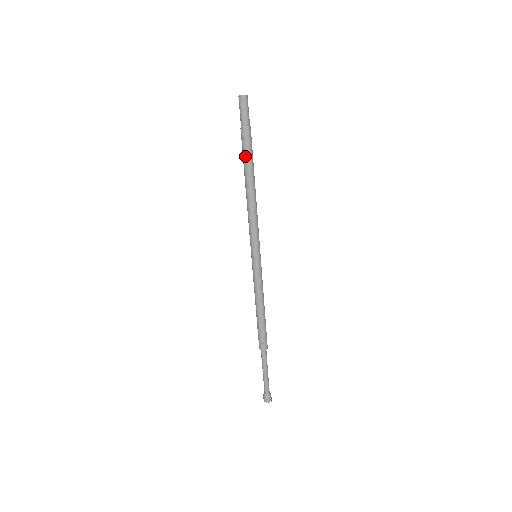
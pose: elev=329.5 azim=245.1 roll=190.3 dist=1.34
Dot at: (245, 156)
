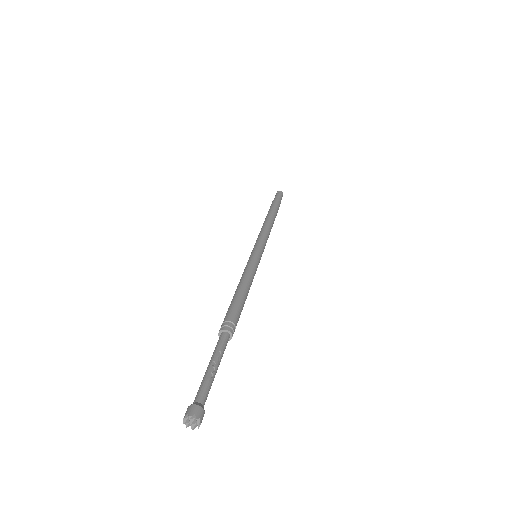
Dot at: (269, 209)
